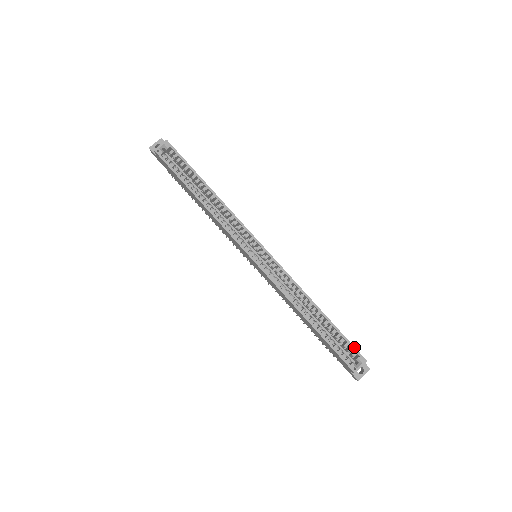
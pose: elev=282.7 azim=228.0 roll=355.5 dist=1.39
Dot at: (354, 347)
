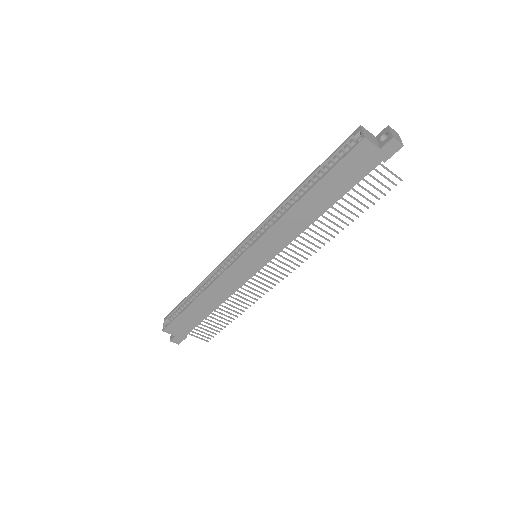
Dot at: (343, 143)
